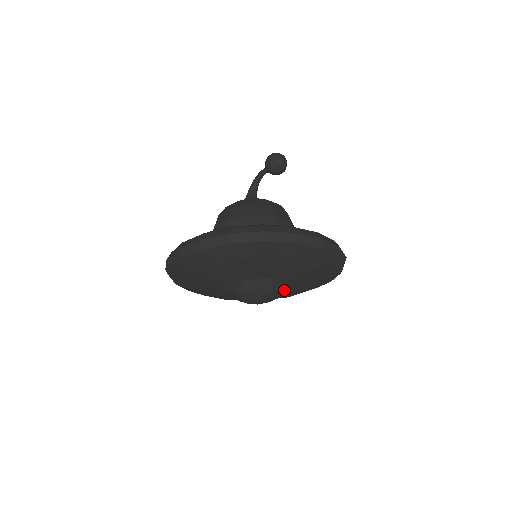
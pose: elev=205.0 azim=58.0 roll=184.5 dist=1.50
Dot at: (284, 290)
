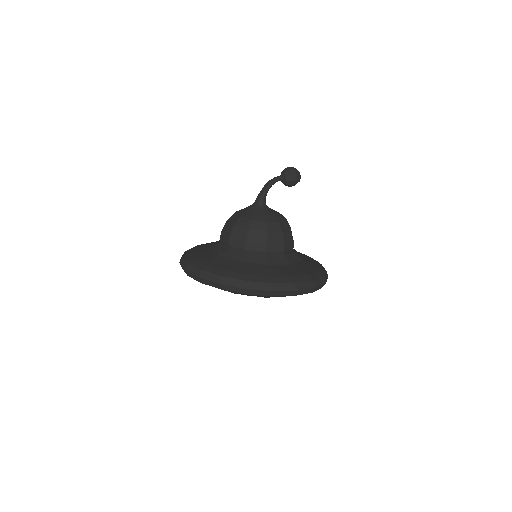
Dot at: occluded
